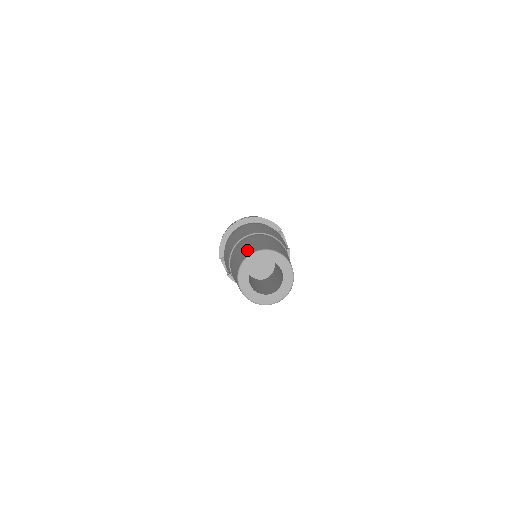
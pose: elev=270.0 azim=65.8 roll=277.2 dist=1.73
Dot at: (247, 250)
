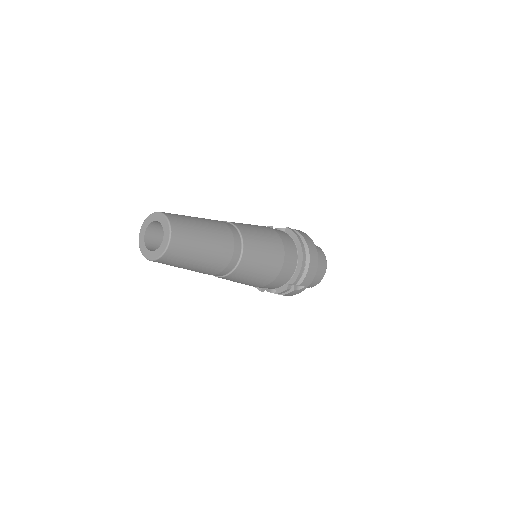
Dot at: occluded
